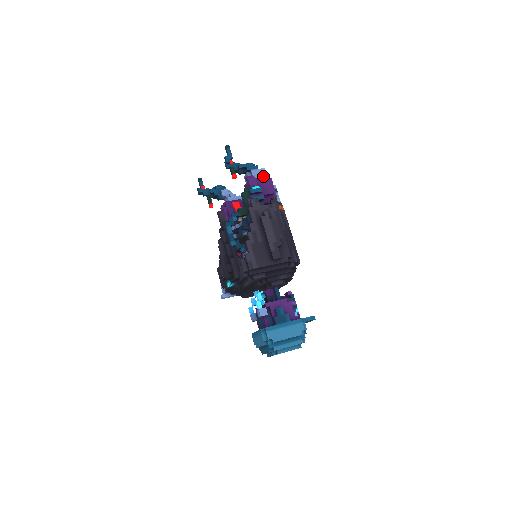
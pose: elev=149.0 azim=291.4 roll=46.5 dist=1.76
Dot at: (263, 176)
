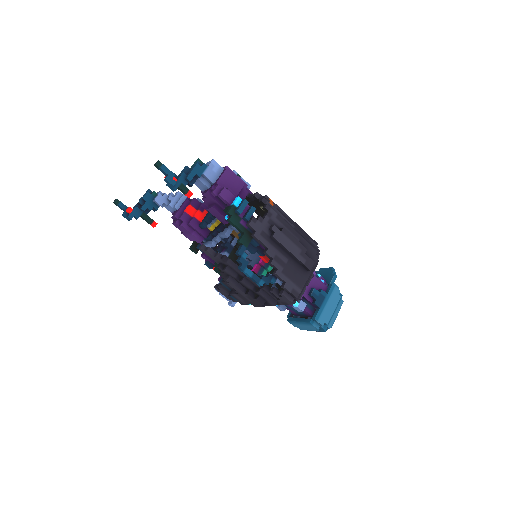
Dot at: (219, 171)
